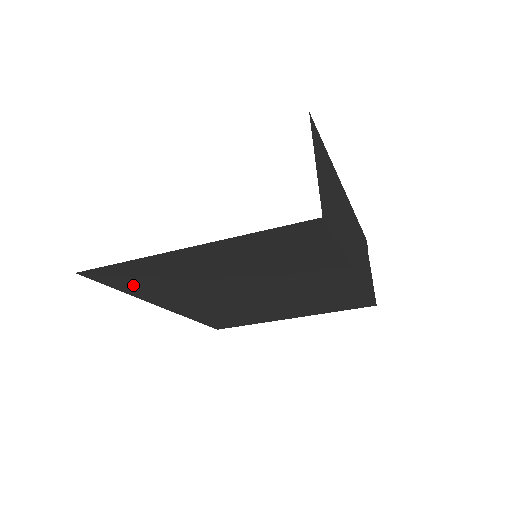
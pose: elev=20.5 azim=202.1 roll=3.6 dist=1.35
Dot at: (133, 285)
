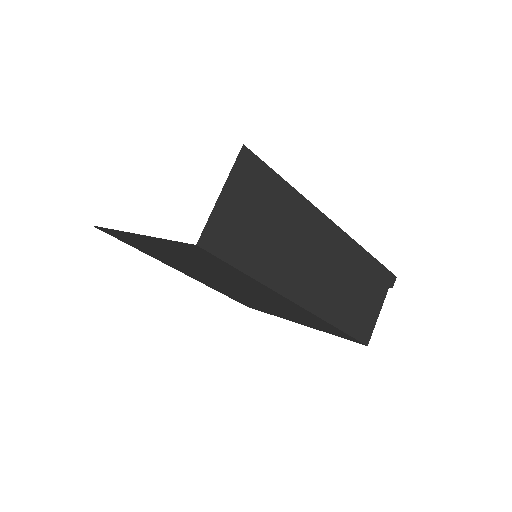
Dot at: (138, 247)
